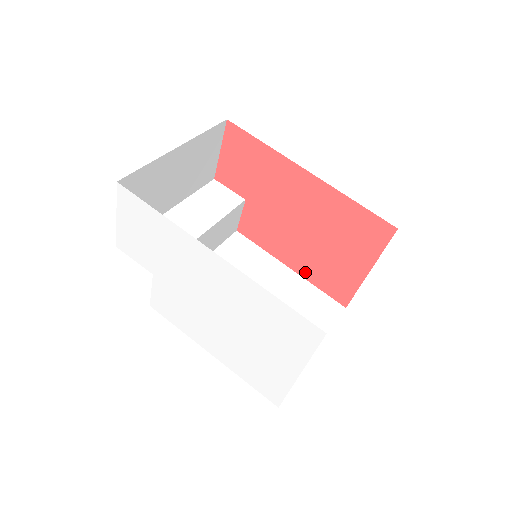
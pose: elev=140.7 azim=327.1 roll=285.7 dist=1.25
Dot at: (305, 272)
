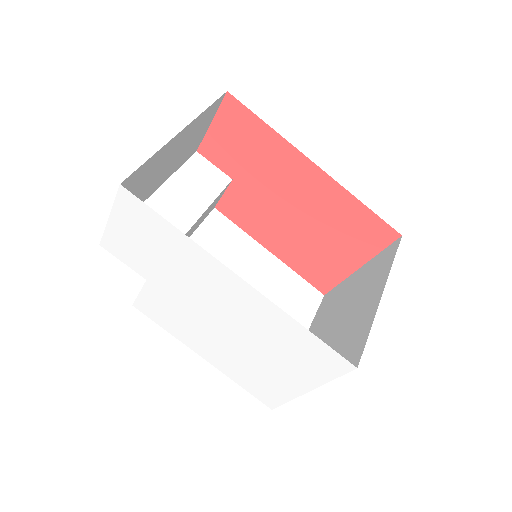
Dot at: (287, 258)
